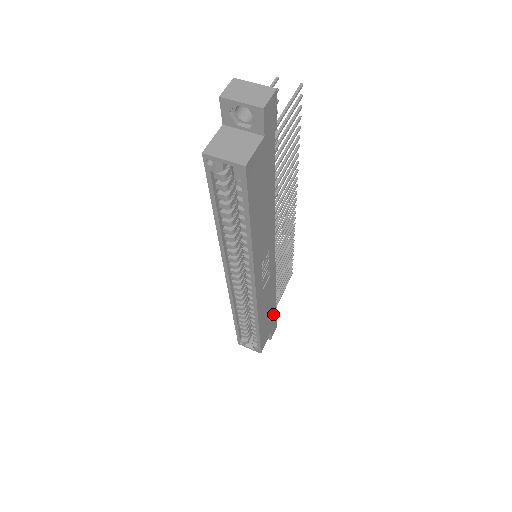
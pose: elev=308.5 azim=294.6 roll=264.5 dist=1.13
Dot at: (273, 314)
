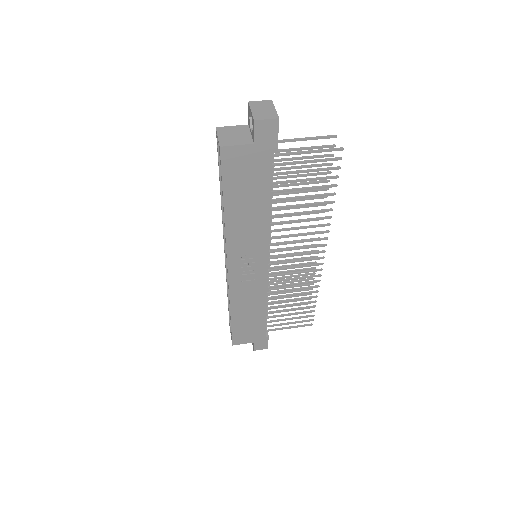
Dot at: (261, 327)
